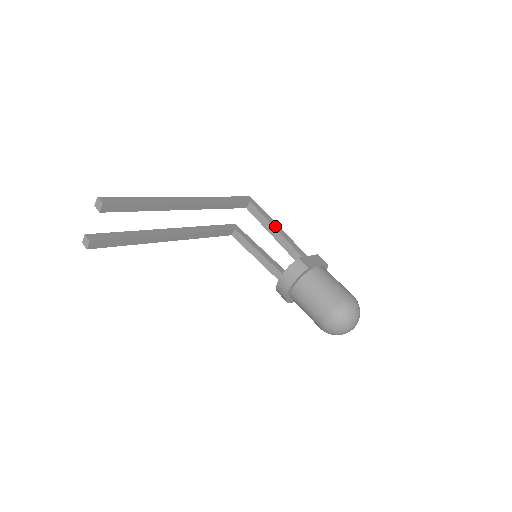
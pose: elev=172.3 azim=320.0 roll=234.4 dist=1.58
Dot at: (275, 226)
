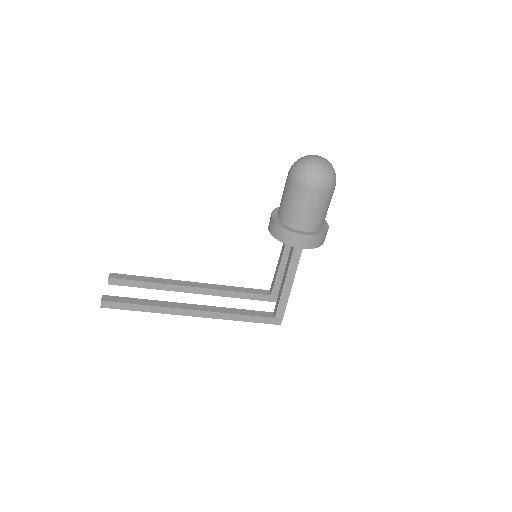
Dot at: occluded
